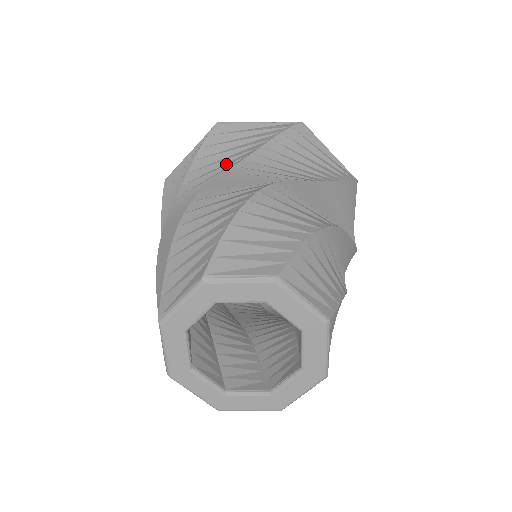
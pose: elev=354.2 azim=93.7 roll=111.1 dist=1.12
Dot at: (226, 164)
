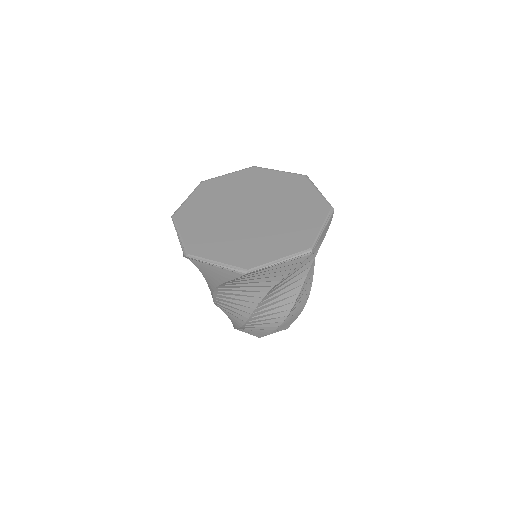
Dot at: (254, 285)
